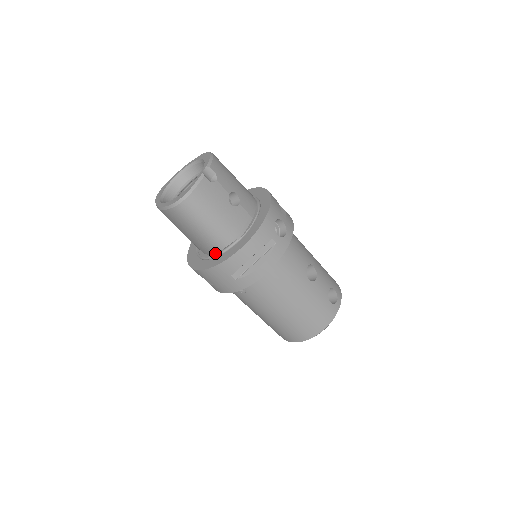
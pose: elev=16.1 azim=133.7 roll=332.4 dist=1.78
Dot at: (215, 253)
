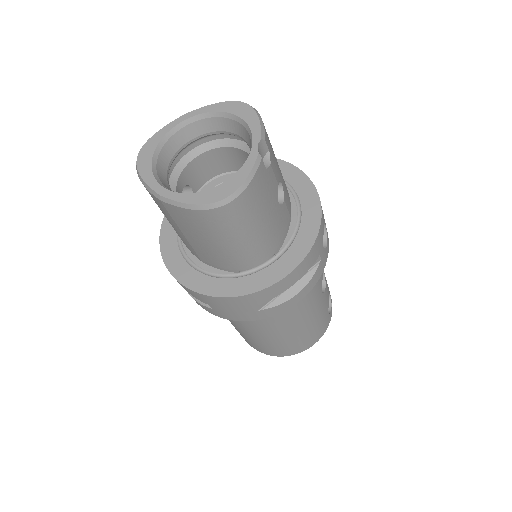
Dot at: (234, 270)
